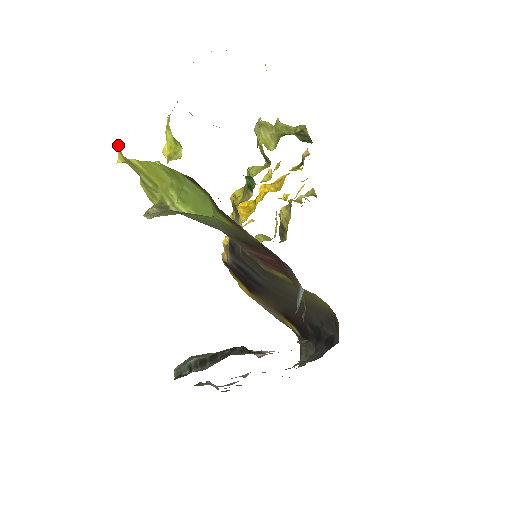
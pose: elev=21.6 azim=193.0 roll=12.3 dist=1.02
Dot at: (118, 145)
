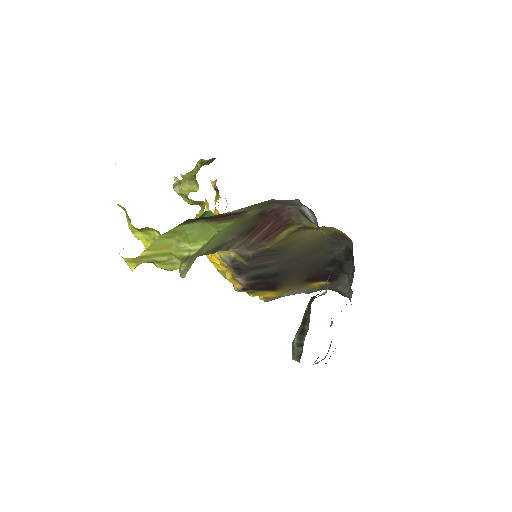
Dot at: (124, 258)
